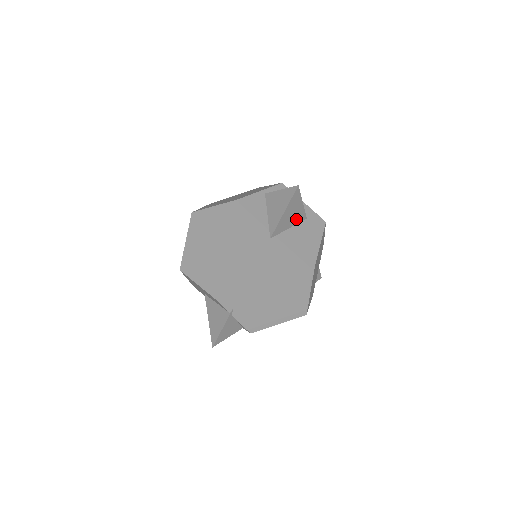
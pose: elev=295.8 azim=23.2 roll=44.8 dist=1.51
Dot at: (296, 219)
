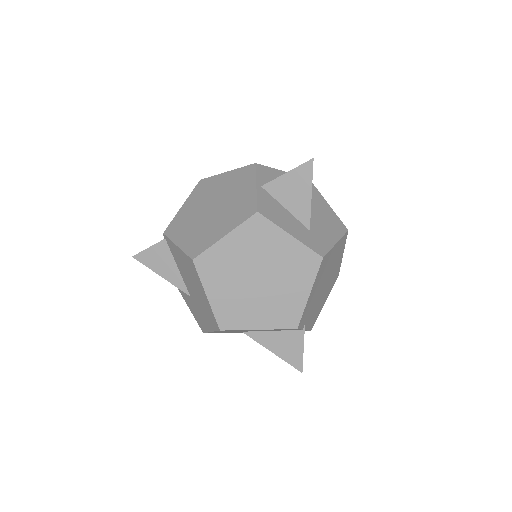
Dot at: occluded
